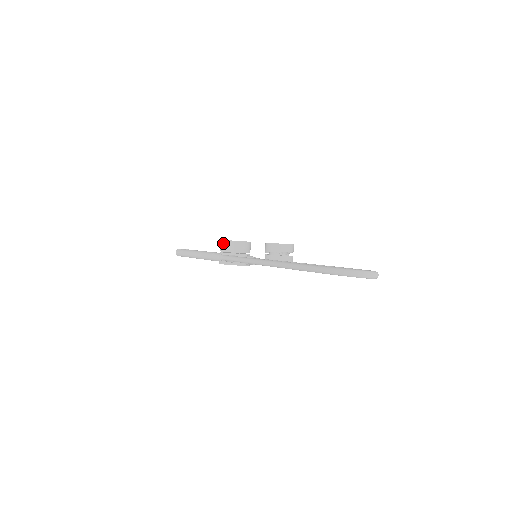
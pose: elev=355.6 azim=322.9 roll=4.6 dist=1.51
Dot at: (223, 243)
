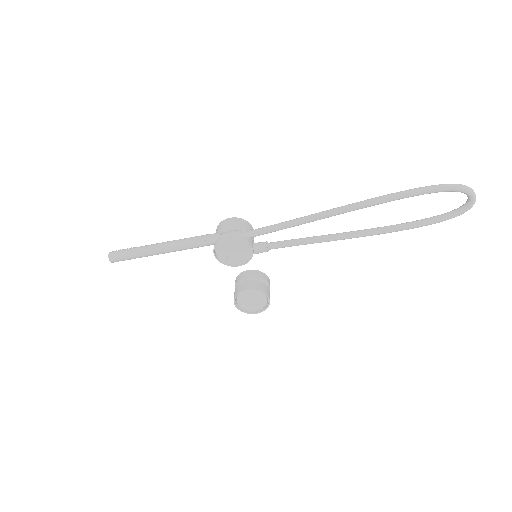
Dot at: (231, 219)
